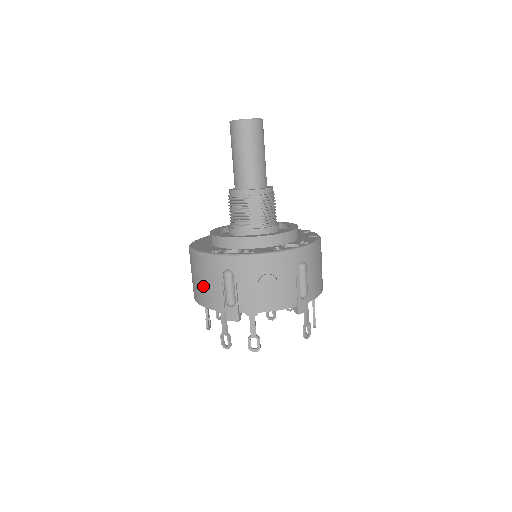
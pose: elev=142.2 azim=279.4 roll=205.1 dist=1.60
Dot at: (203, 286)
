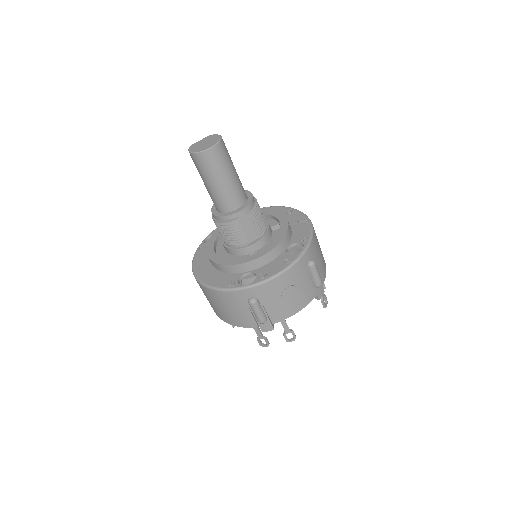
Dot at: (229, 312)
